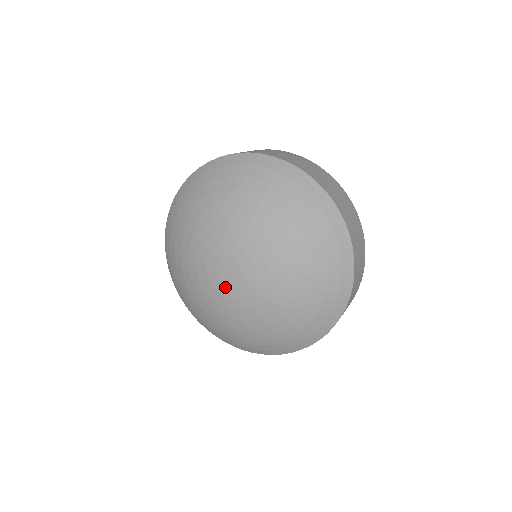
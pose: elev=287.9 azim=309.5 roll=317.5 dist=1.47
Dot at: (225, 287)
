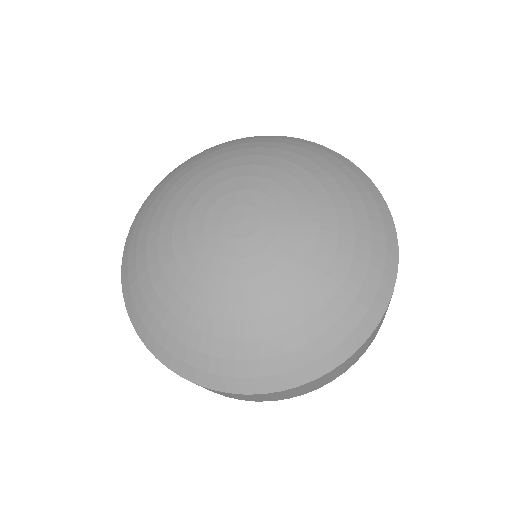
Dot at: (221, 234)
